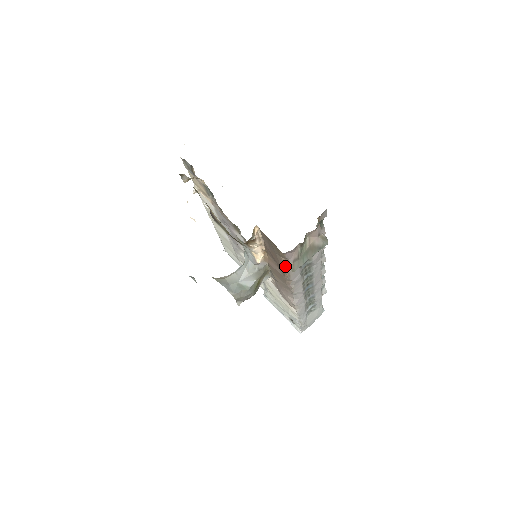
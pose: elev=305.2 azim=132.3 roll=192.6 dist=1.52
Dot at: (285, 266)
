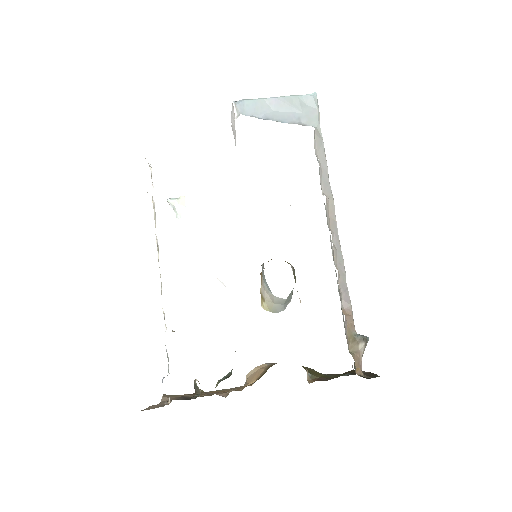
Dot at: occluded
